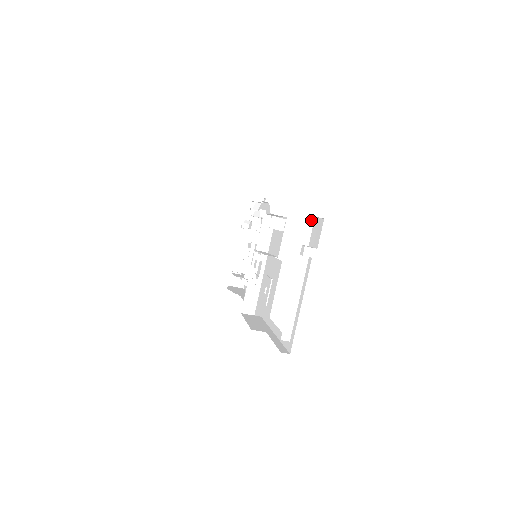
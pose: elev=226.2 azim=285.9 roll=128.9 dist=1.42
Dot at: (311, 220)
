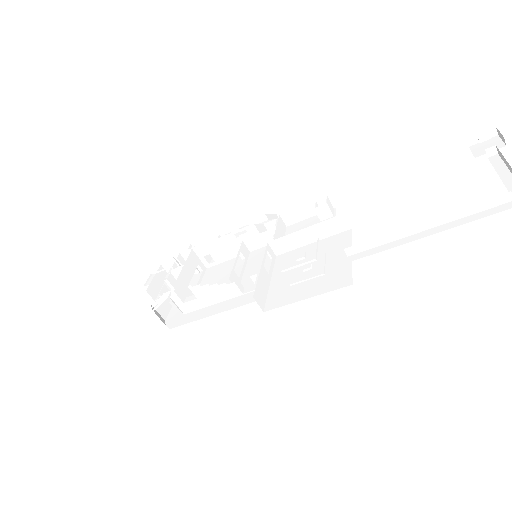
Dot at: (468, 145)
